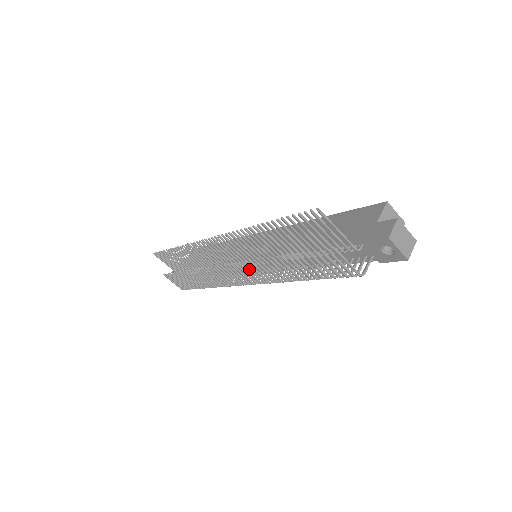
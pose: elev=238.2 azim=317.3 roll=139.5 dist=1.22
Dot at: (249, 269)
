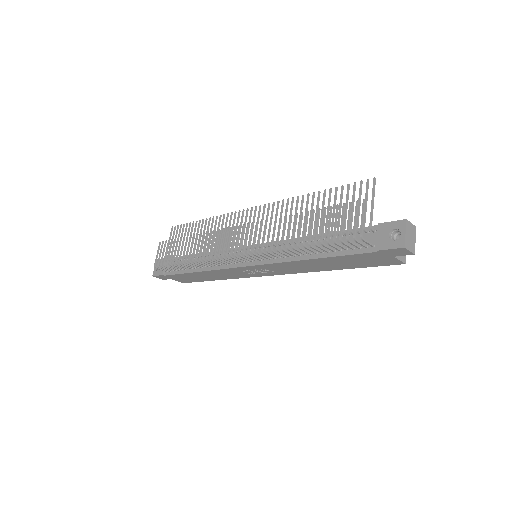
Dot at: (260, 229)
